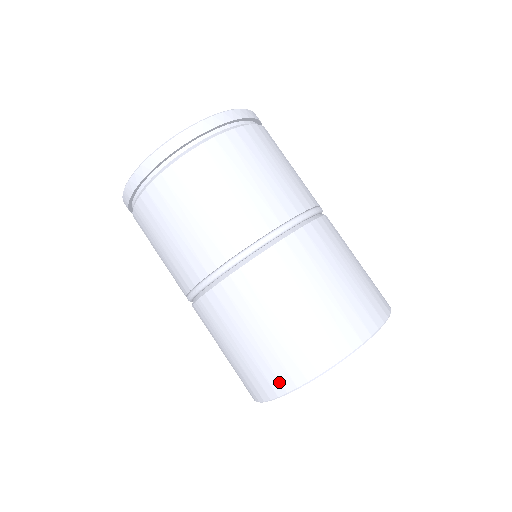
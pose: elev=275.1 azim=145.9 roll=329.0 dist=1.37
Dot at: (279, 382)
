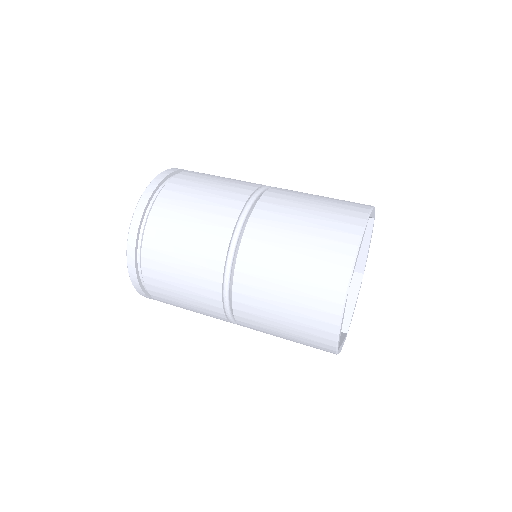
Dot at: (354, 218)
